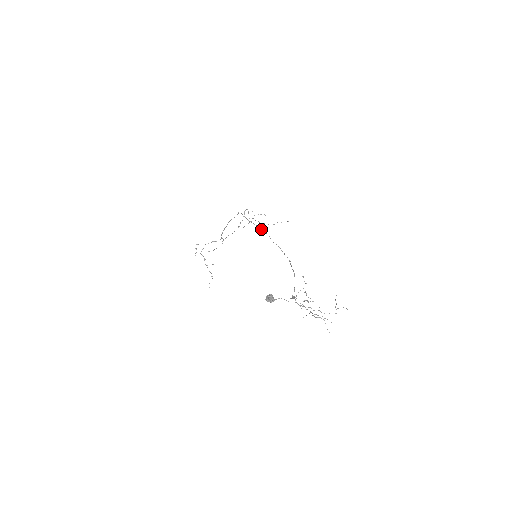
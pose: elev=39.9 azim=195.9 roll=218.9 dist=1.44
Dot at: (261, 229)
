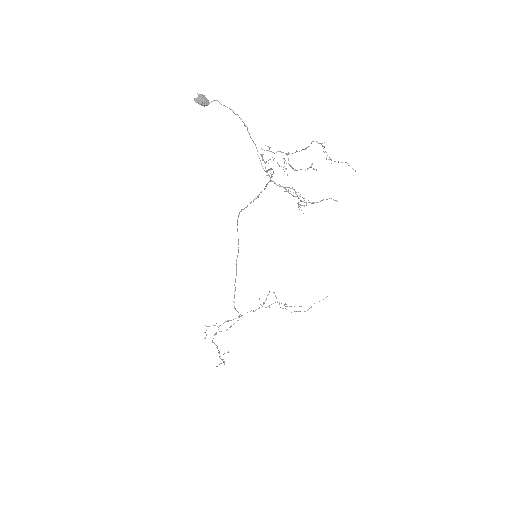
Dot at: (251, 201)
